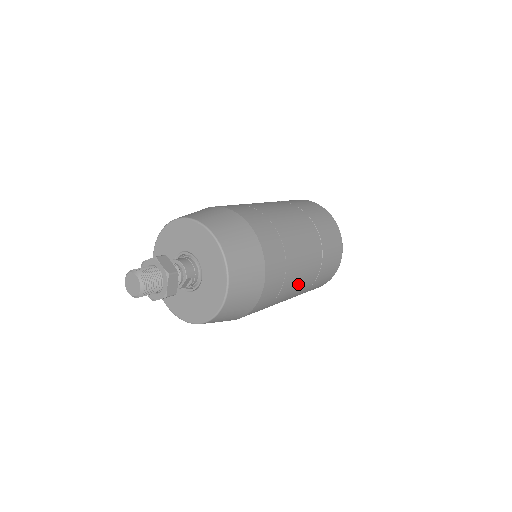
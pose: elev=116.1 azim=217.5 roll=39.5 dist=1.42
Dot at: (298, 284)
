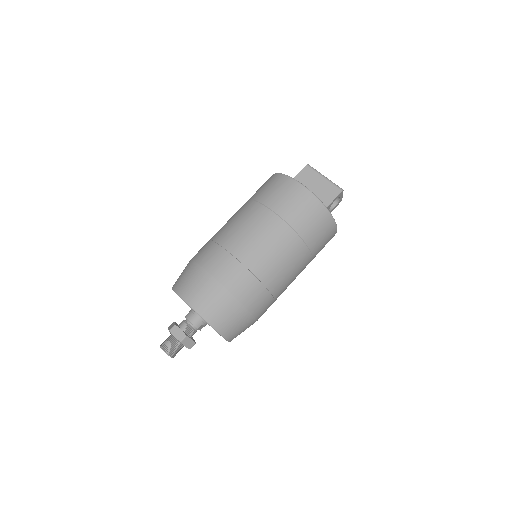
Dot at: (291, 277)
